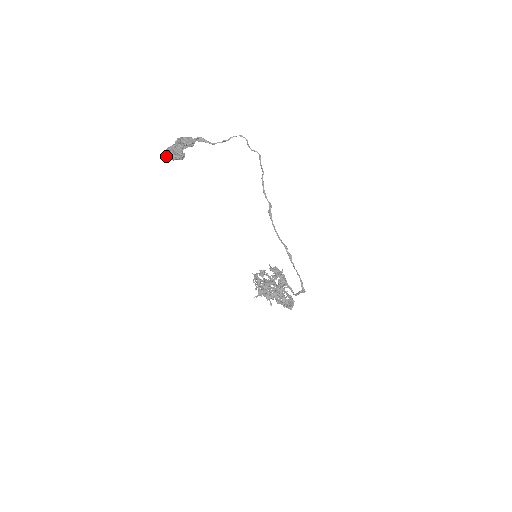
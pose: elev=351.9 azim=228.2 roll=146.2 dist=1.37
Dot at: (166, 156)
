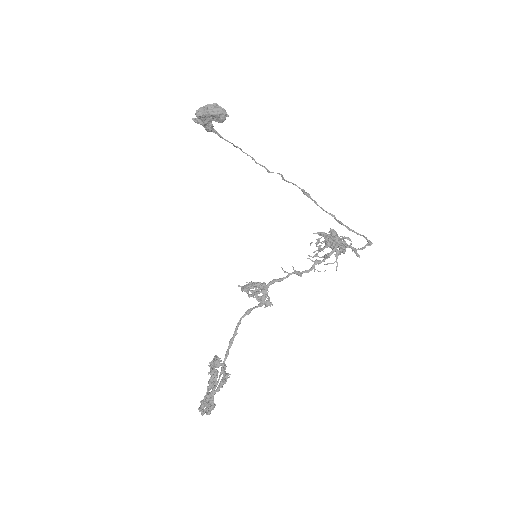
Dot at: (214, 106)
